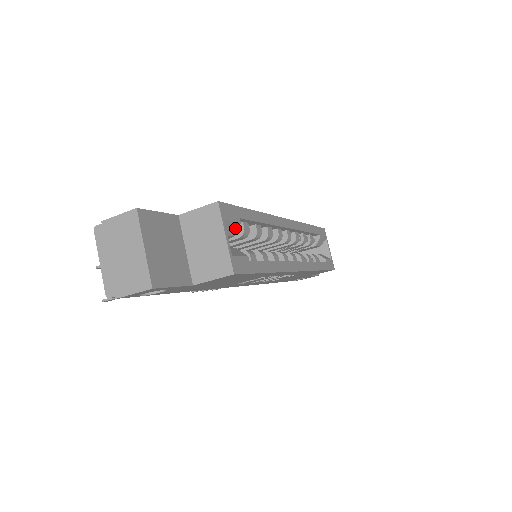
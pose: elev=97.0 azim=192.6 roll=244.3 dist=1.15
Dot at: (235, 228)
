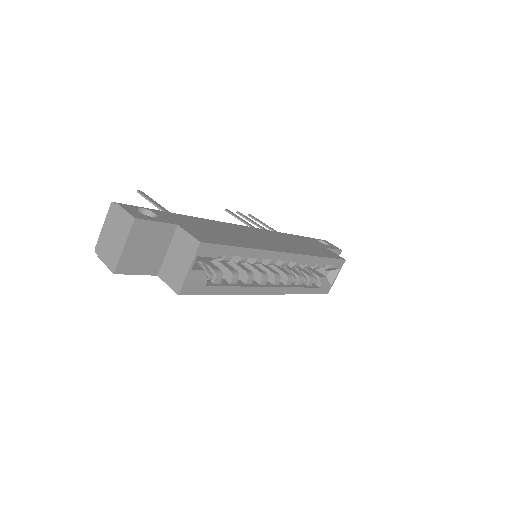
Dot at: (211, 259)
